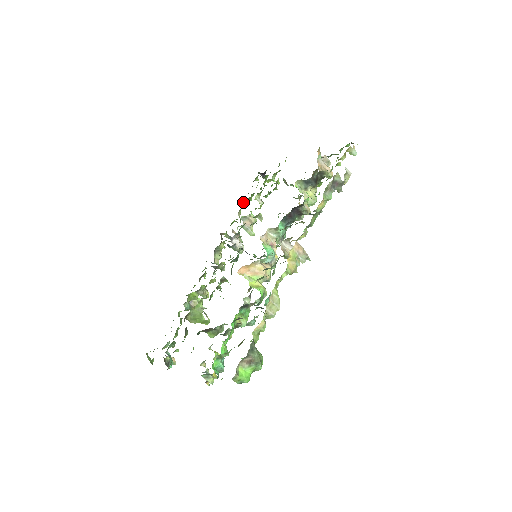
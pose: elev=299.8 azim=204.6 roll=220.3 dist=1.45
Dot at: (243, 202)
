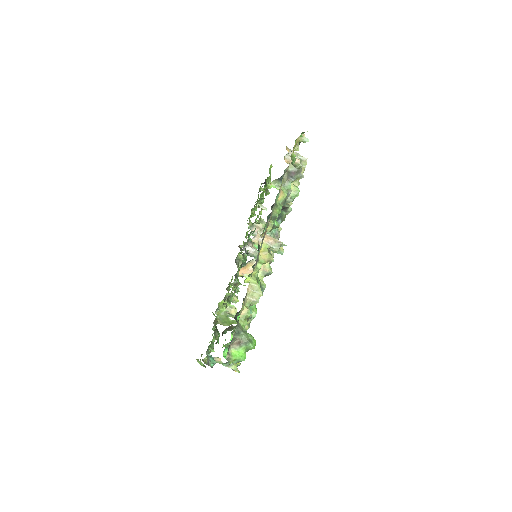
Dot at: (251, 214)
